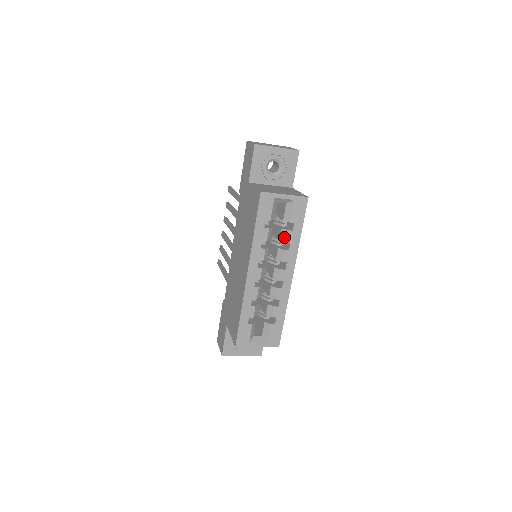
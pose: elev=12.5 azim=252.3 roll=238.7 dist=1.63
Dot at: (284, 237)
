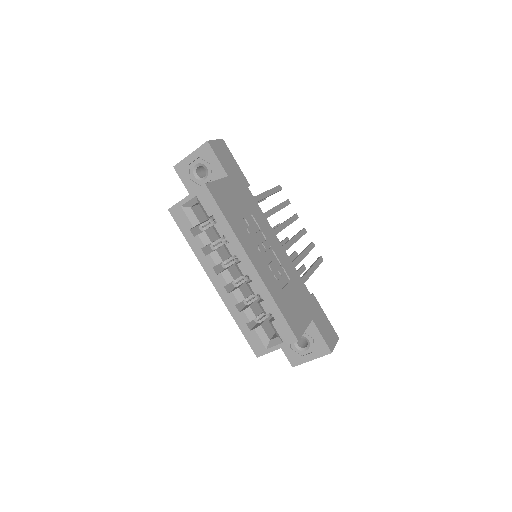
Dot at: (217, 233)
